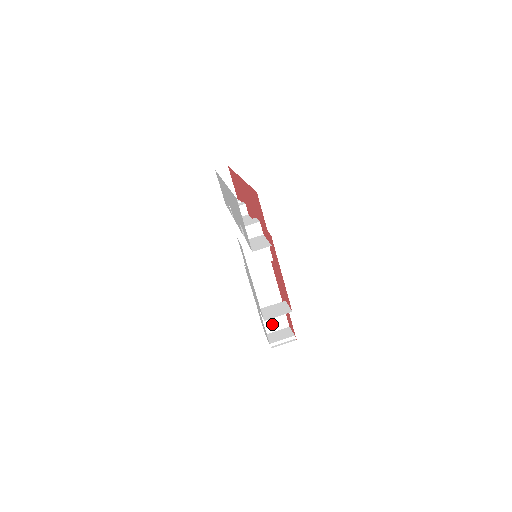
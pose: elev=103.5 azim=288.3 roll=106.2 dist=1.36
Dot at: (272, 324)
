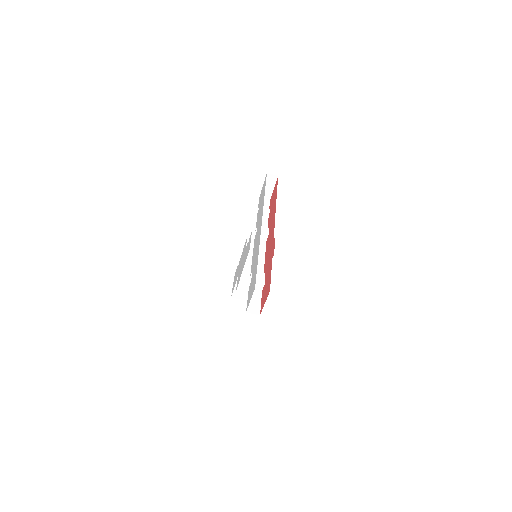
Dot at: occluded
